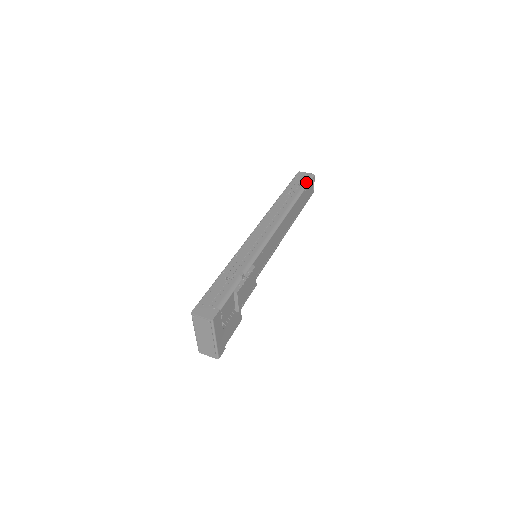
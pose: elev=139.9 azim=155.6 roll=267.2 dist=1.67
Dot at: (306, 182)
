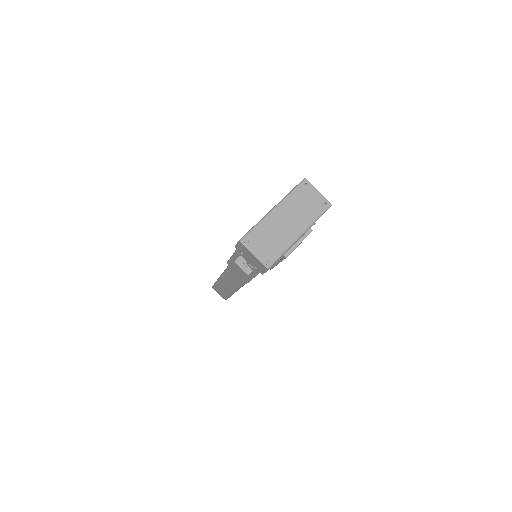
Dot at: occluded
